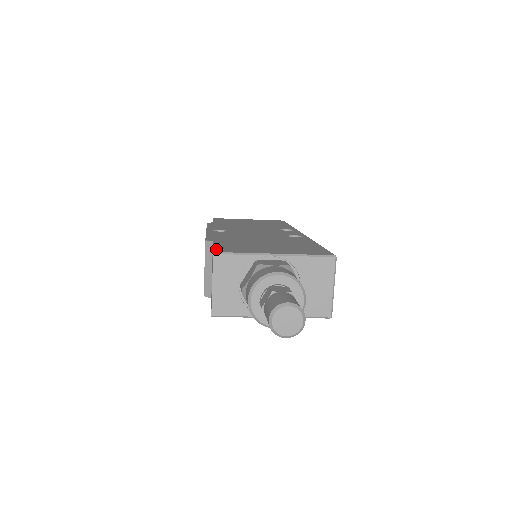
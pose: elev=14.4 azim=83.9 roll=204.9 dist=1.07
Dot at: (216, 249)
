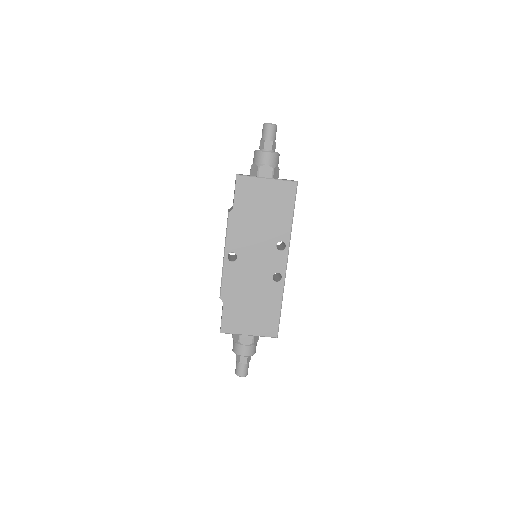
Dot at: occluded
